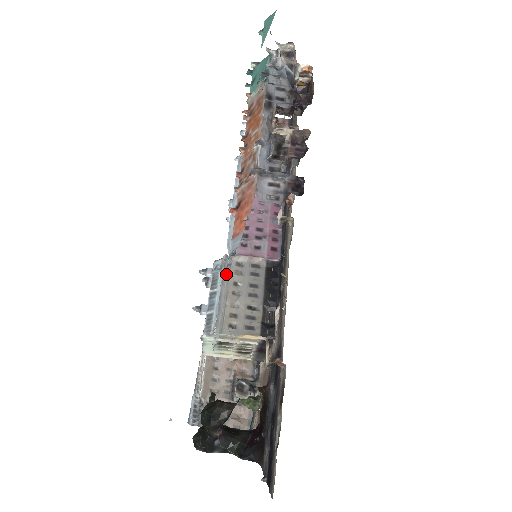
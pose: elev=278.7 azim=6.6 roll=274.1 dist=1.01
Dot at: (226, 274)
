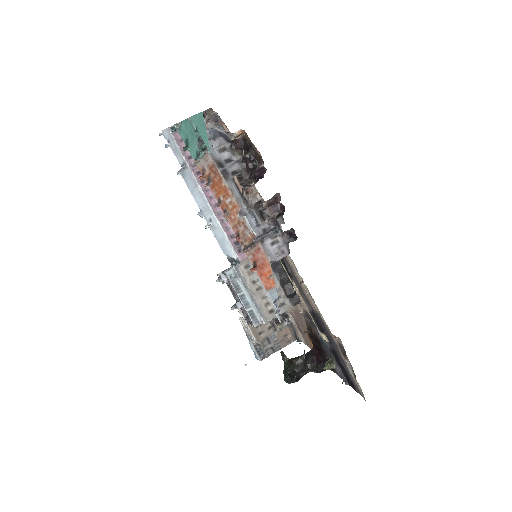
Dot at: (244, 280)
